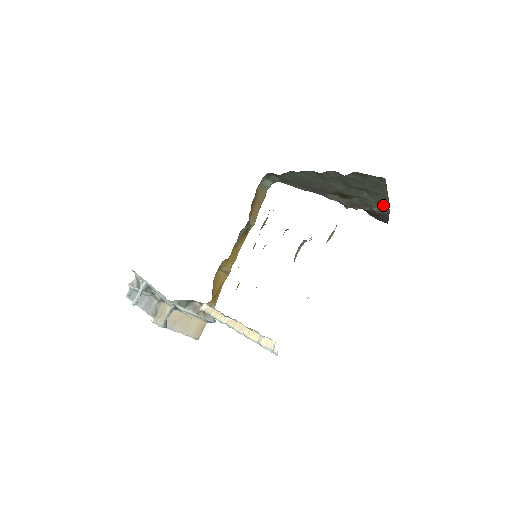
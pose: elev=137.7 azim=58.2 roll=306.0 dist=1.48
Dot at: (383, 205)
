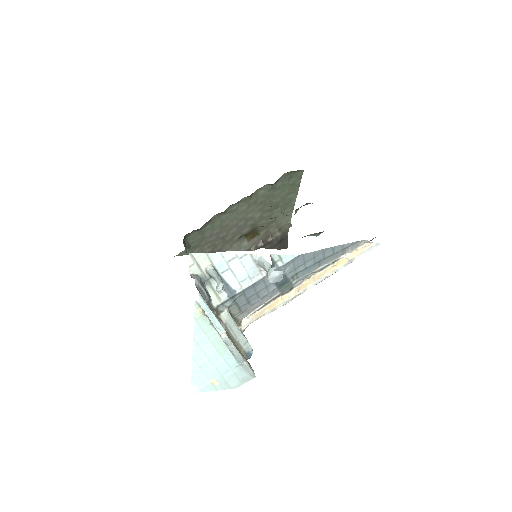
Dot at: (286, 224)
